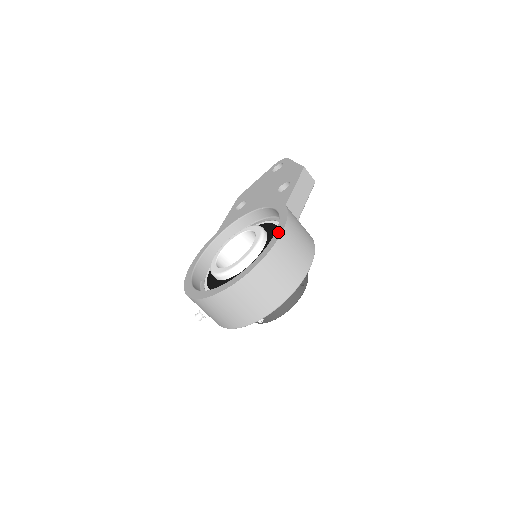
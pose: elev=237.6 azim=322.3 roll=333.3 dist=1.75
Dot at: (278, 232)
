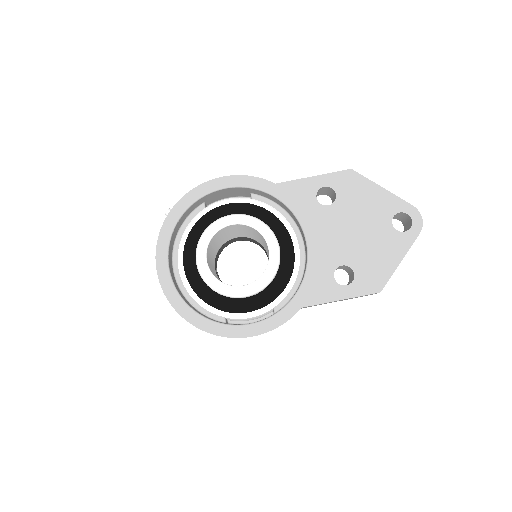
Dot at: (249, 331)
